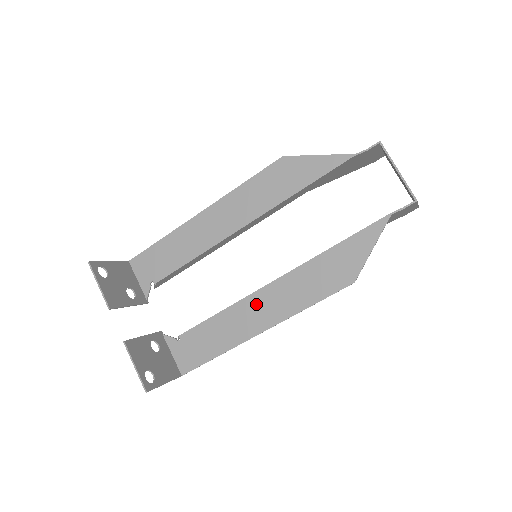
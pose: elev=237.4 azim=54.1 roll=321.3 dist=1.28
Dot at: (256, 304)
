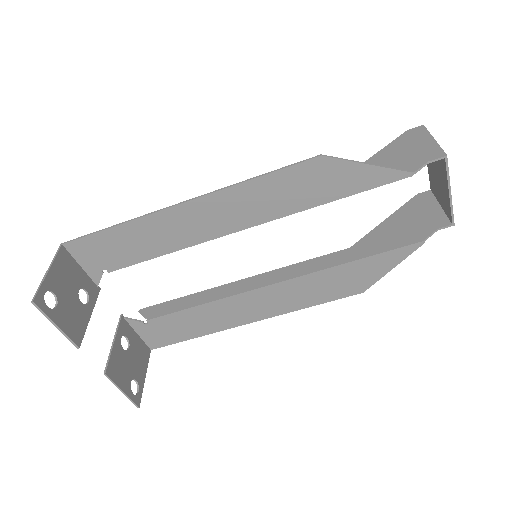
Dot at: (250, 301)
